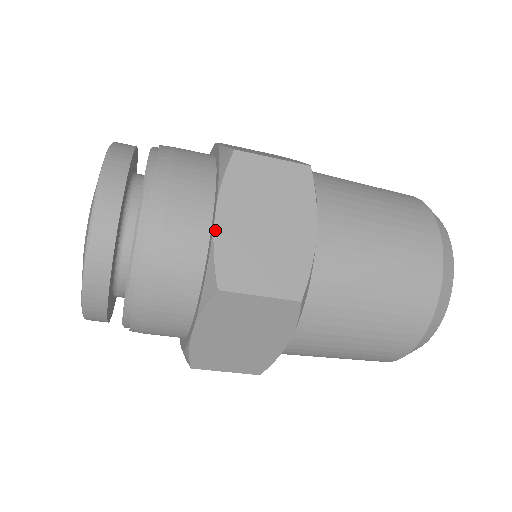
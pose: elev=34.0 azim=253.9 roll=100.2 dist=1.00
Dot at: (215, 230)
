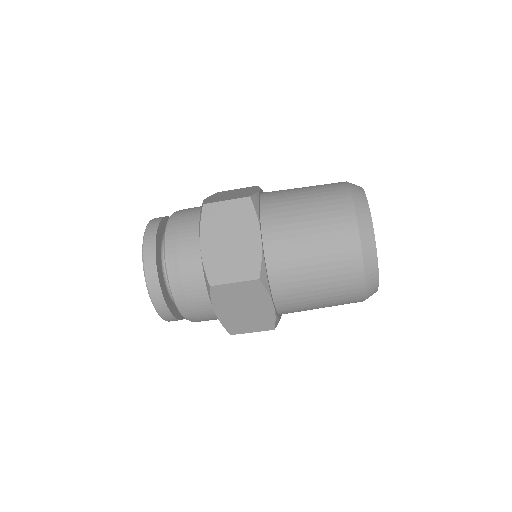
Dot at: (202, 254)
